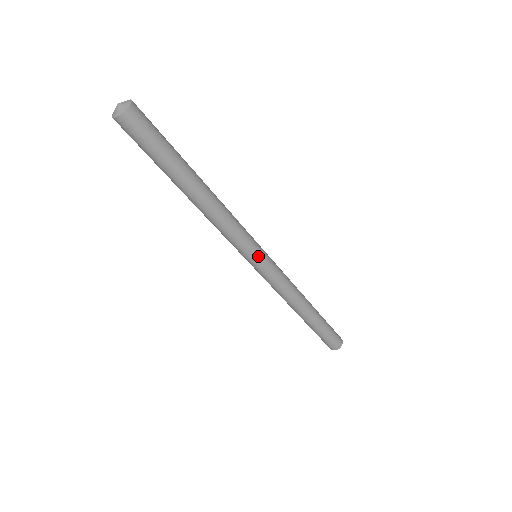
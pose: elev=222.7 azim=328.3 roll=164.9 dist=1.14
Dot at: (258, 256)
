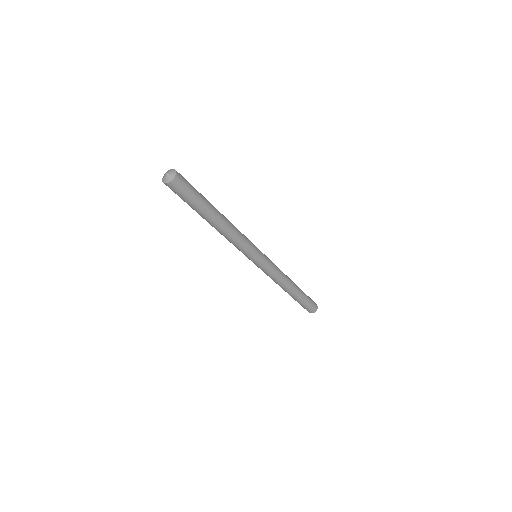
Dot at: (257, 258)
